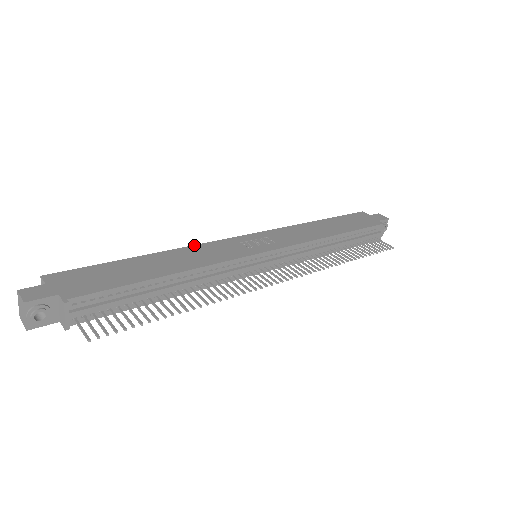
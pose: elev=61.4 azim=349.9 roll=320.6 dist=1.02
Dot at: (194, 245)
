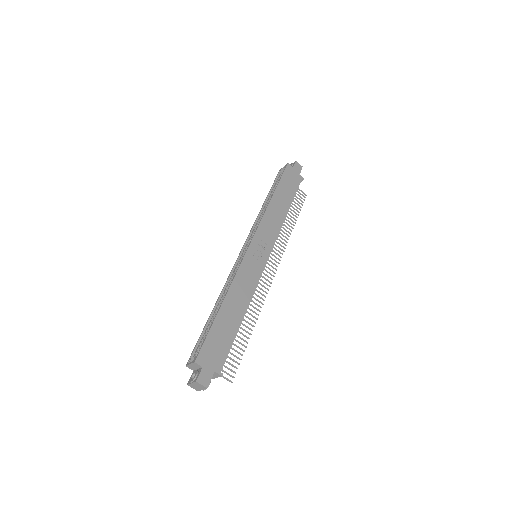
Dot at: (235, 276)
